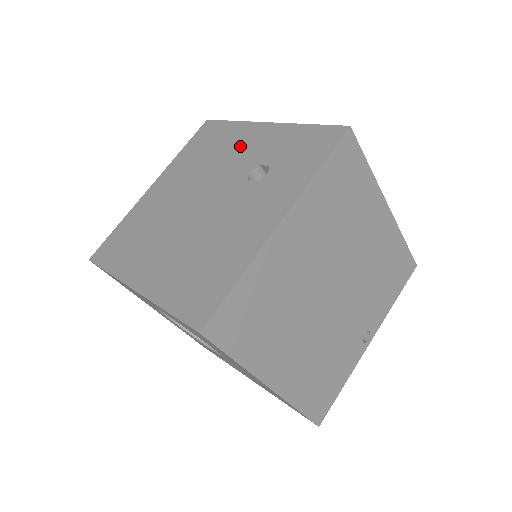
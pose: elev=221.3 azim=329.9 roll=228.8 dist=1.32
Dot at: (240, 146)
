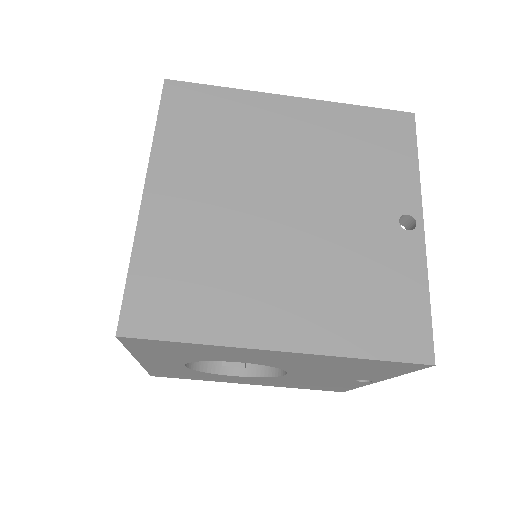
Dot at: occluded
